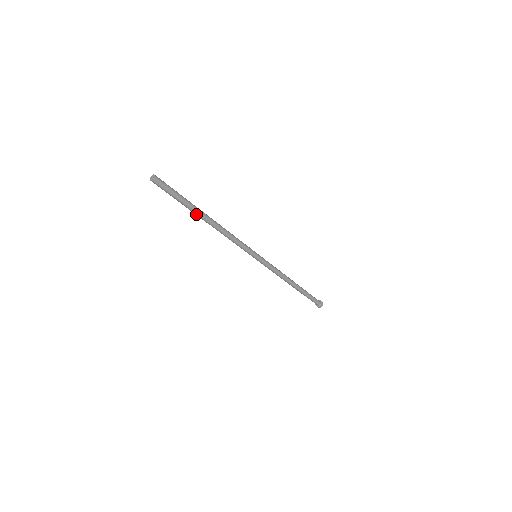
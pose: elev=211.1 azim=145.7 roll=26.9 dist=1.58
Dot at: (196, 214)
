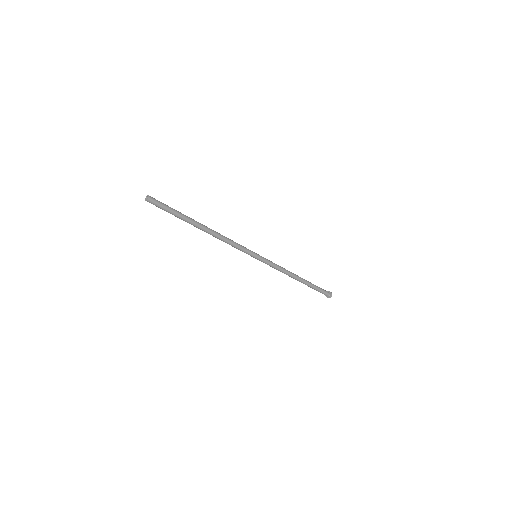
Dot at: occluded
